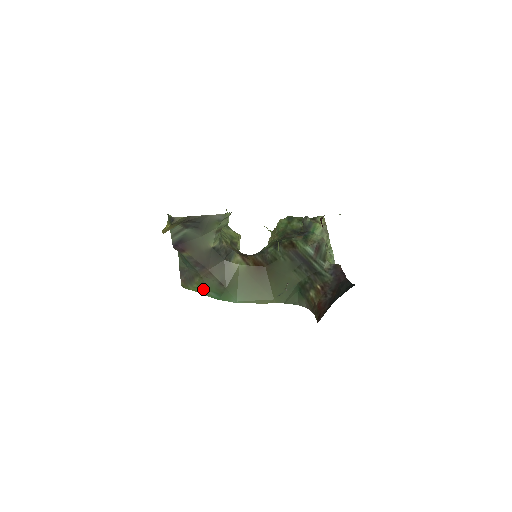
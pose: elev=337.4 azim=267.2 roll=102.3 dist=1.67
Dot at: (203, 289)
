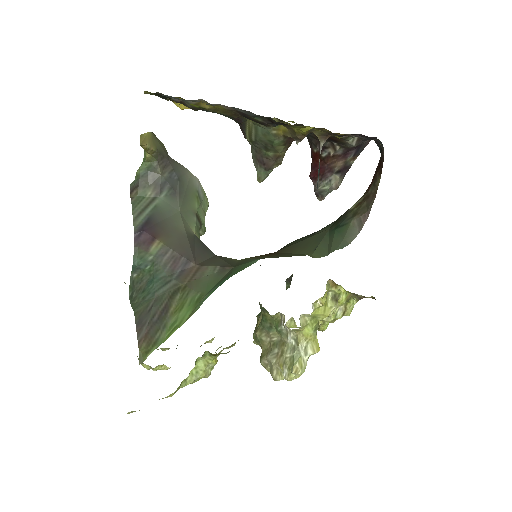
Dot at: (191, 306)
